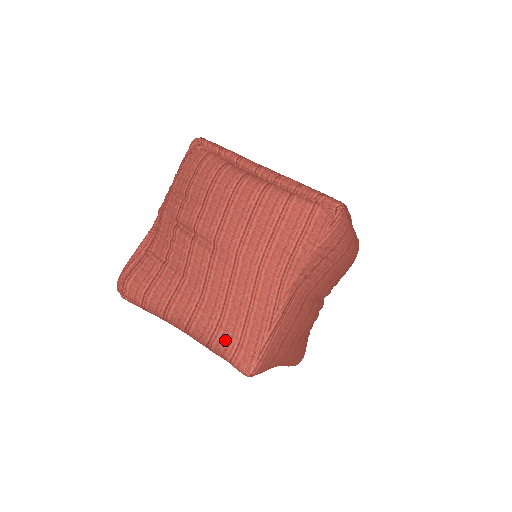
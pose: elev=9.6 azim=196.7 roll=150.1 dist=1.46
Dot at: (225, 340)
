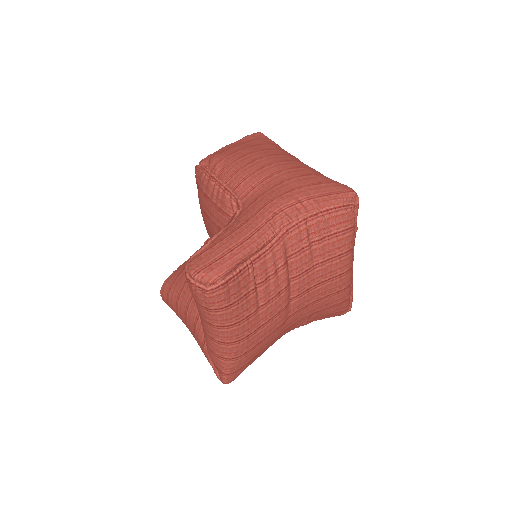
Dot at: (239, 363)
